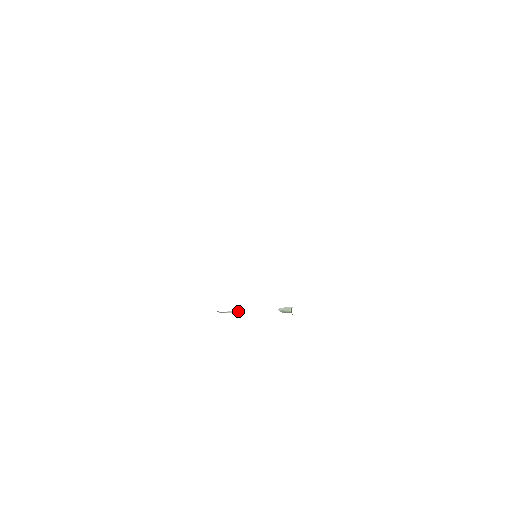
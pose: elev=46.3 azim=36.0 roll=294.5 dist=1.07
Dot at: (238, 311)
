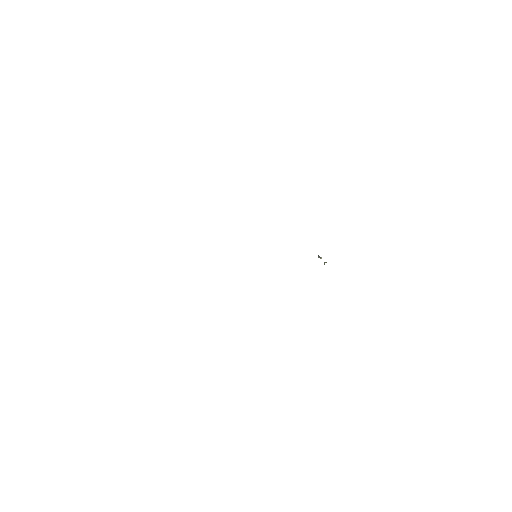
Dot at: (320, 258)
